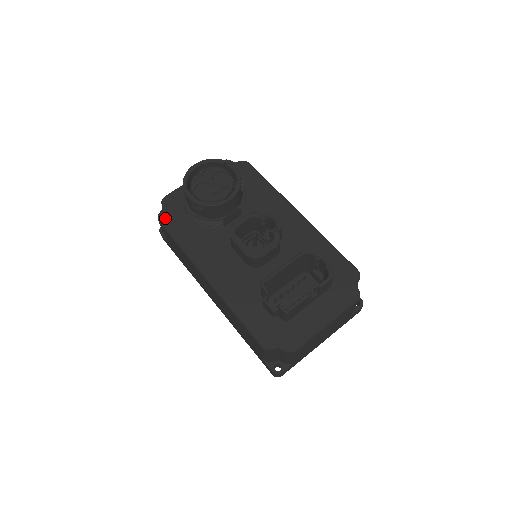
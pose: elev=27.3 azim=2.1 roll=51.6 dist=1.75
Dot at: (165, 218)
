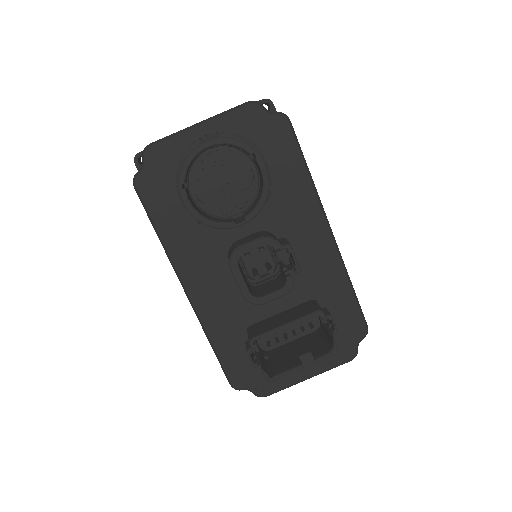
Dot at: (144, 186)
